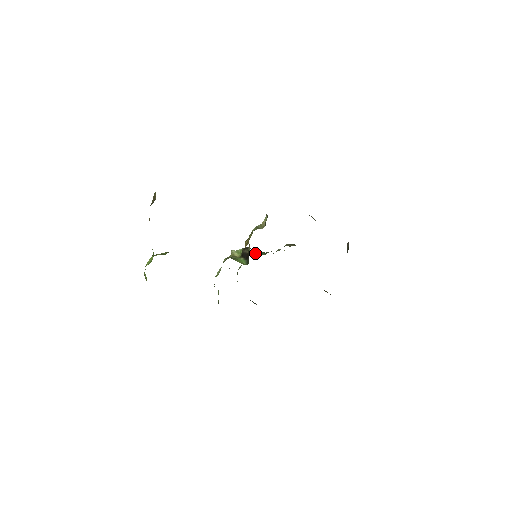
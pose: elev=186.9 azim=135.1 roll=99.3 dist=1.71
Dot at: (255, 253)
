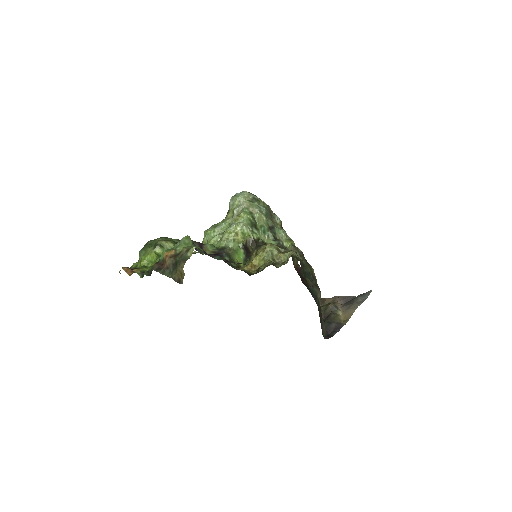
Dot at: (260, 220)
